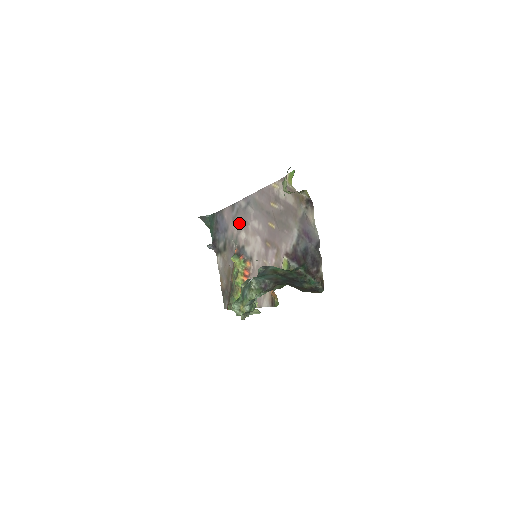
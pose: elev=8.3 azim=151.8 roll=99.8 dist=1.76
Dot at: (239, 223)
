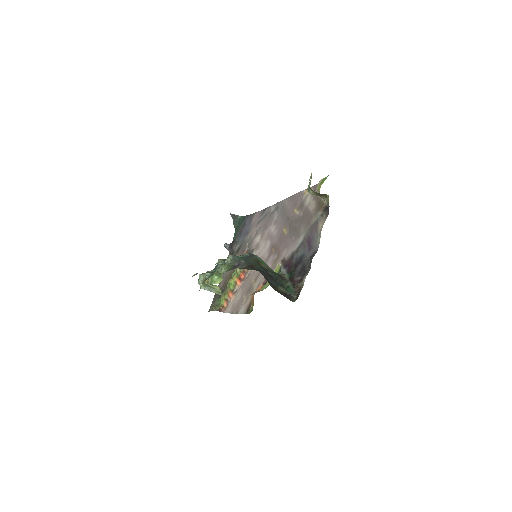
Dot at: (260, 227)
